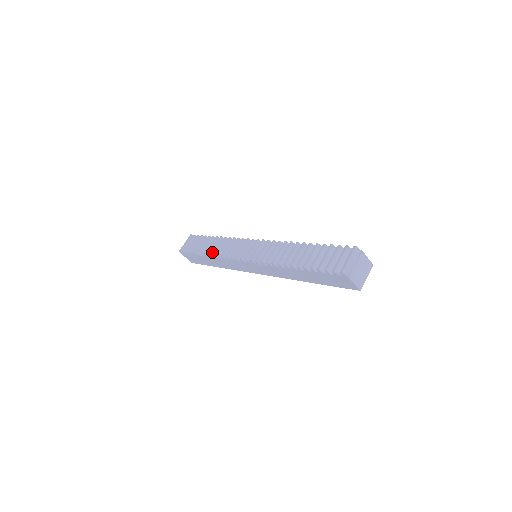
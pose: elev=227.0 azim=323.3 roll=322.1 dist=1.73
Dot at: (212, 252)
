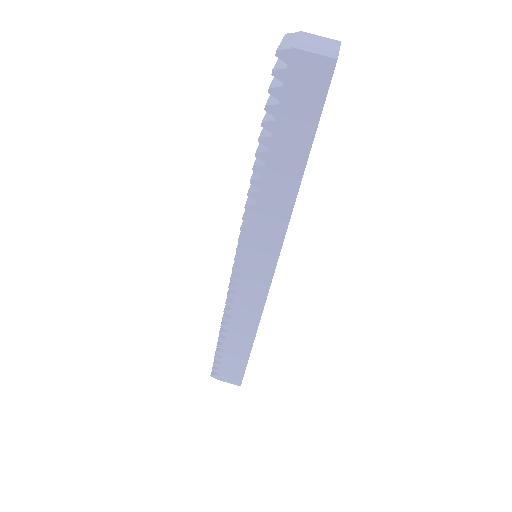
Dot at: (223, 320)
